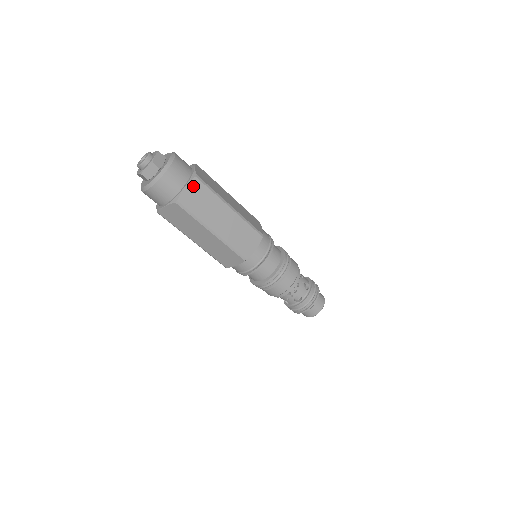
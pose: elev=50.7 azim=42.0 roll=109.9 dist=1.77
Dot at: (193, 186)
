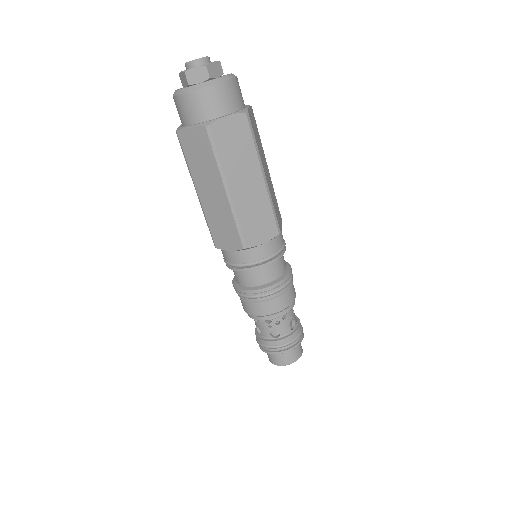
Dot at: (237, 121)
